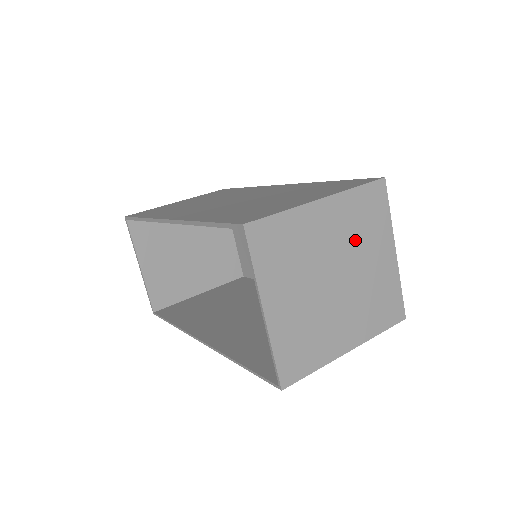
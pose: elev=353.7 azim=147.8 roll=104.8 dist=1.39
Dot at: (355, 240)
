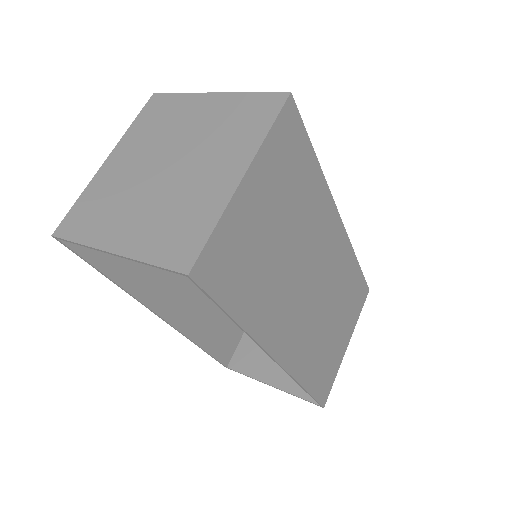
Dot at: (163, 136)
